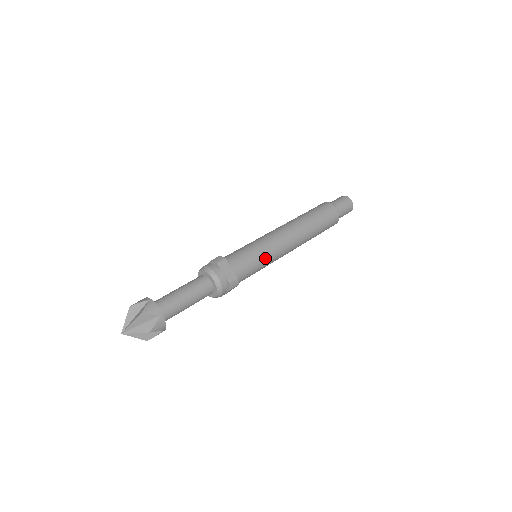
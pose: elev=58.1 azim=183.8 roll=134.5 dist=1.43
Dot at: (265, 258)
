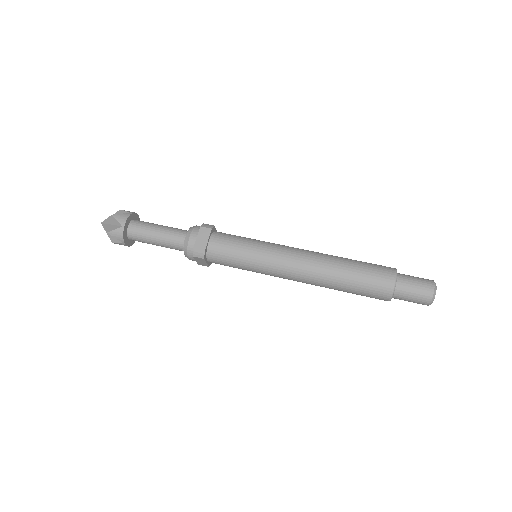
Dot at: (252, 259)
